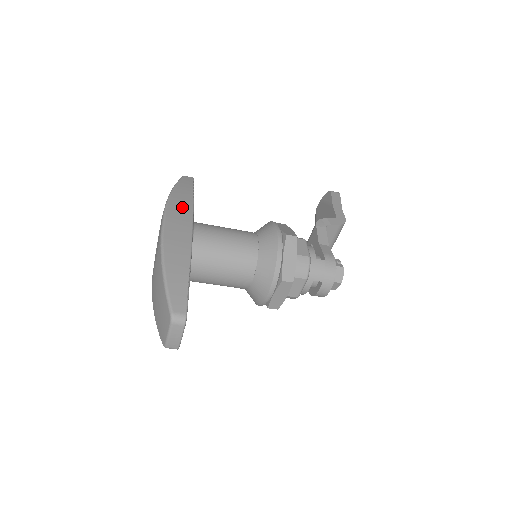
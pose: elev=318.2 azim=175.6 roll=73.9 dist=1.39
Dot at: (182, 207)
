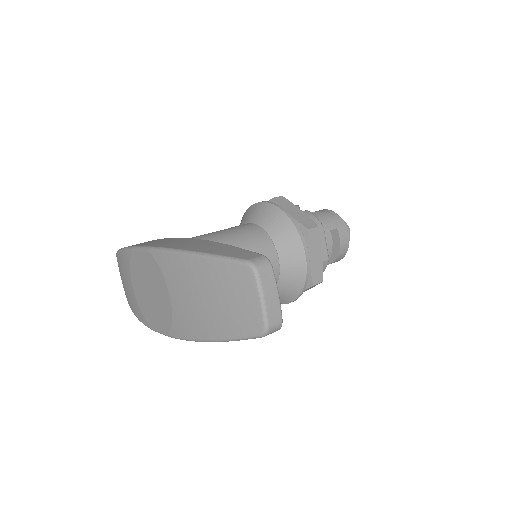
Dot at: (147, 242)
